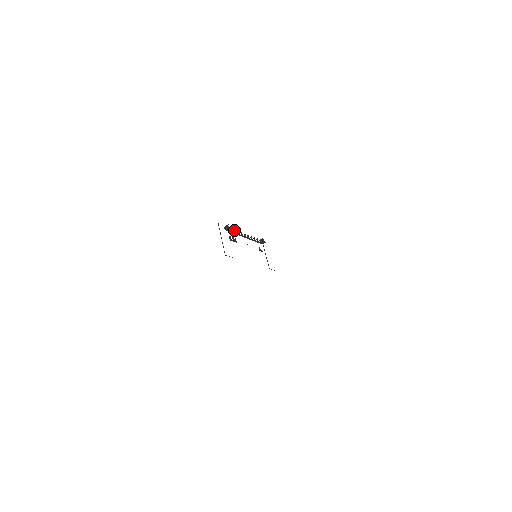
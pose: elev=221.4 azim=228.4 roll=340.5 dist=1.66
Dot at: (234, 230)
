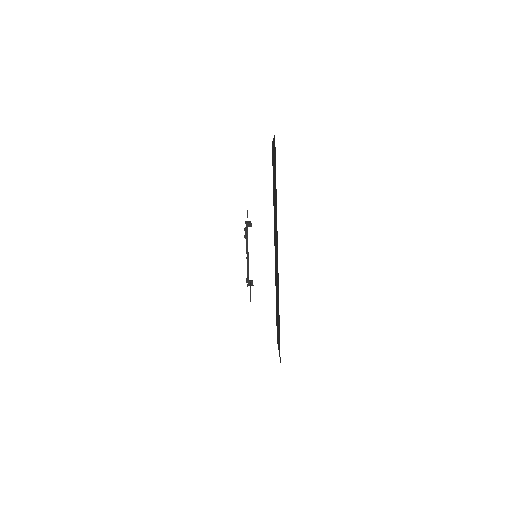
Dot at: occluded
